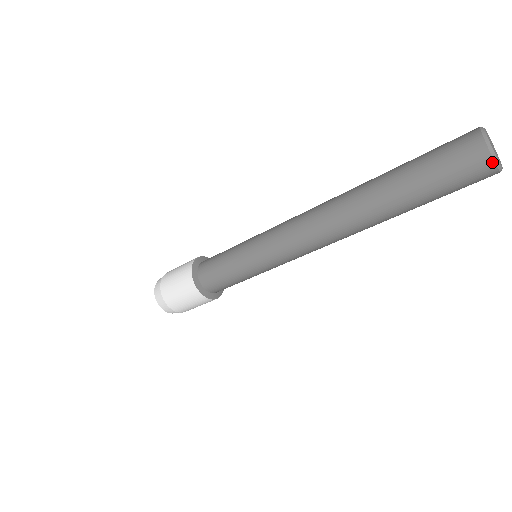
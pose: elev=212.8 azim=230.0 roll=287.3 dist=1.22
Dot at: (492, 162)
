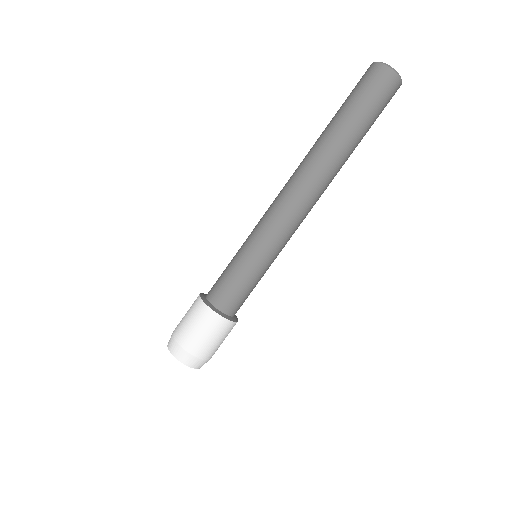
Dot at: (380, 64)
